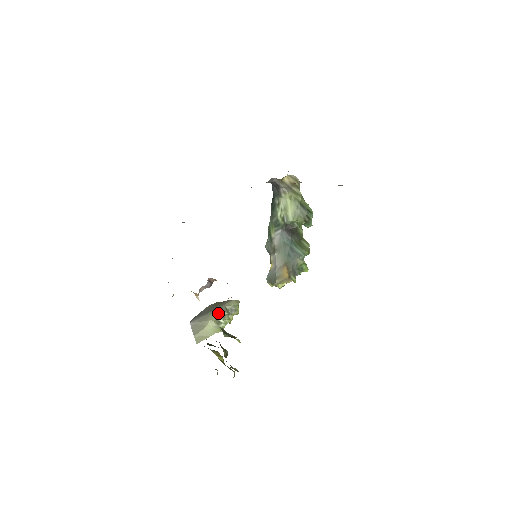
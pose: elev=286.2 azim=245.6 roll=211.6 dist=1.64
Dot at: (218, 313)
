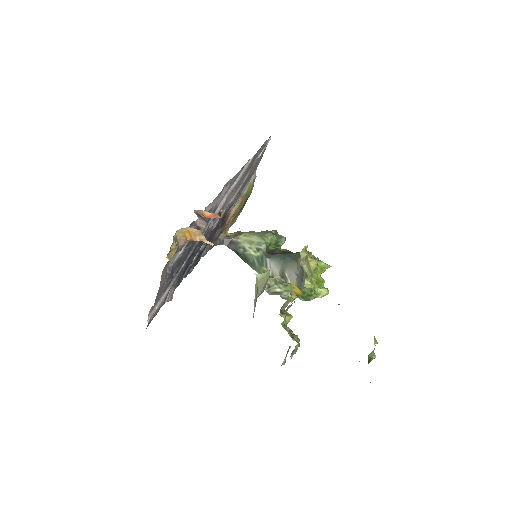
Dot at: occluded
